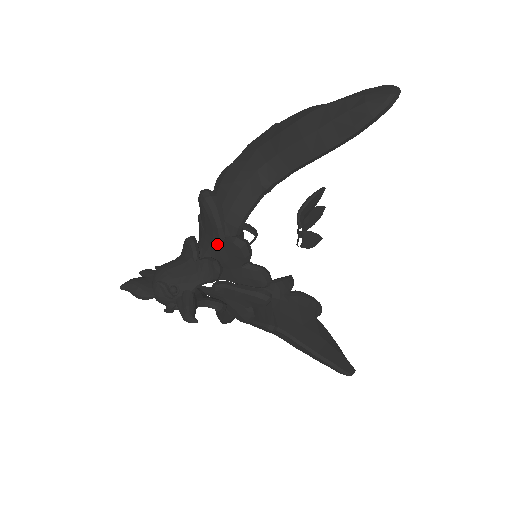
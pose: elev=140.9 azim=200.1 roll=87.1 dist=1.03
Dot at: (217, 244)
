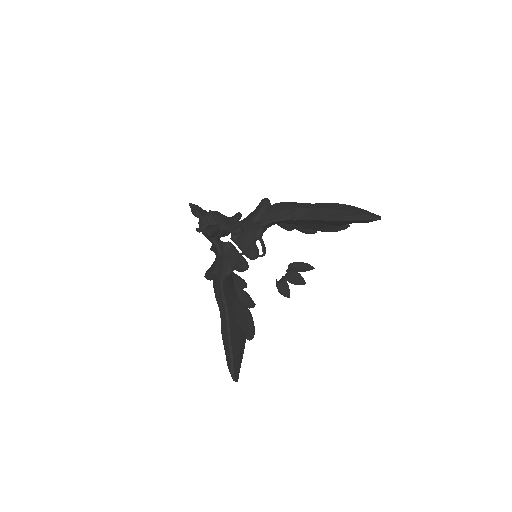
Dot at: (250, 222)
